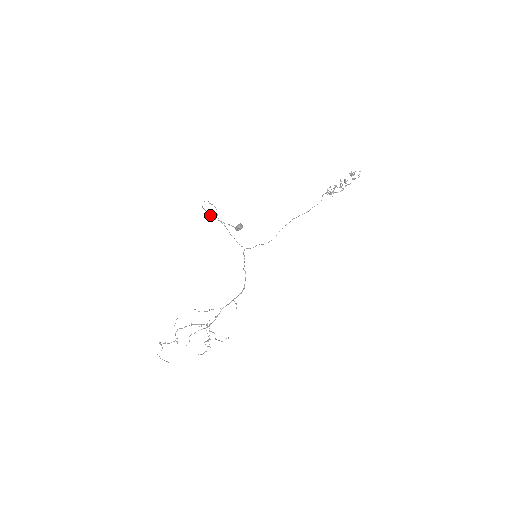
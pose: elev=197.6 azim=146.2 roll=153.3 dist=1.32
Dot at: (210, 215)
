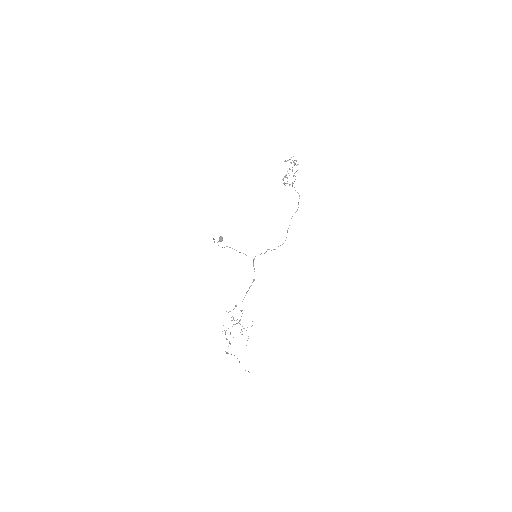
Dot at: occluded
